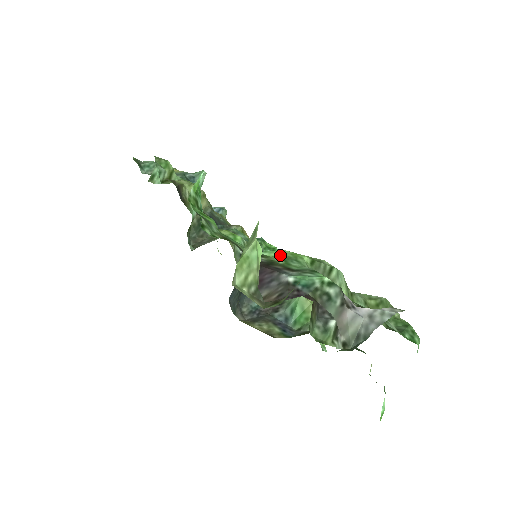
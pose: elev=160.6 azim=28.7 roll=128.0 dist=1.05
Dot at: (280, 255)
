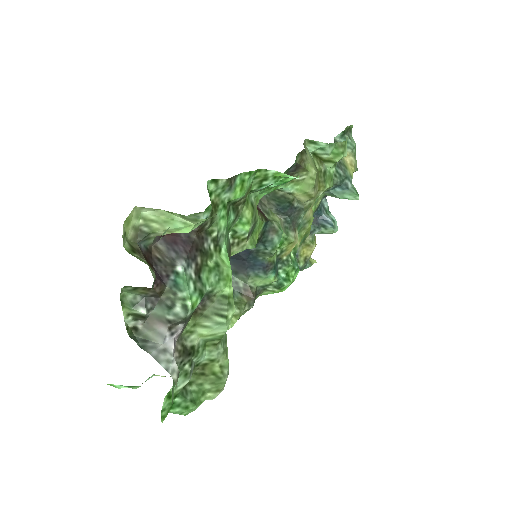
Dot at: (223, 264)
